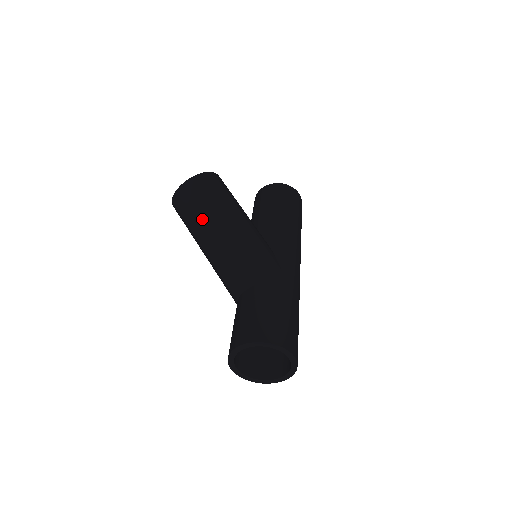
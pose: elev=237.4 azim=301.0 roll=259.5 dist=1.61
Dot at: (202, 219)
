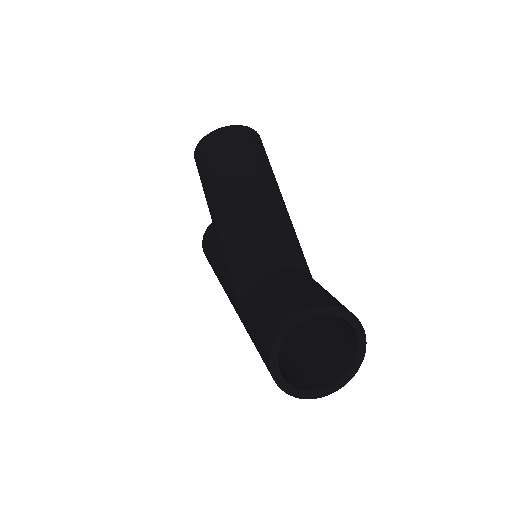
Dot at: (258, 169)
